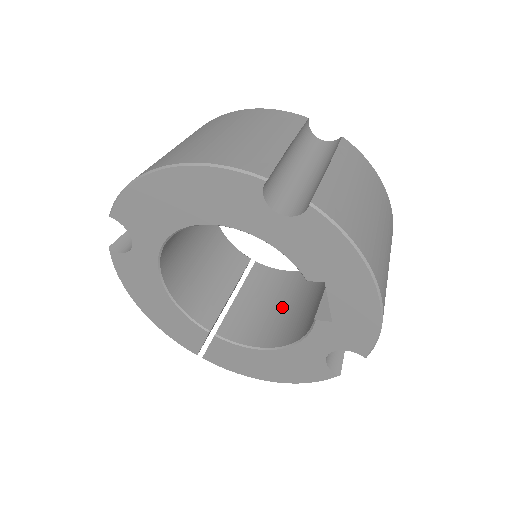
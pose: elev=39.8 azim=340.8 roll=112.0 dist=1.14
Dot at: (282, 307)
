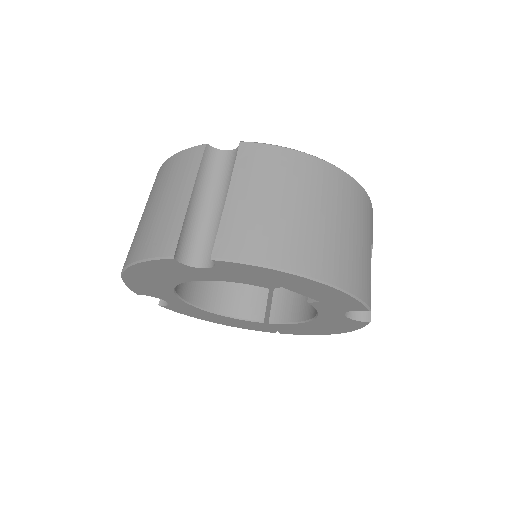
Dot at: occluded
